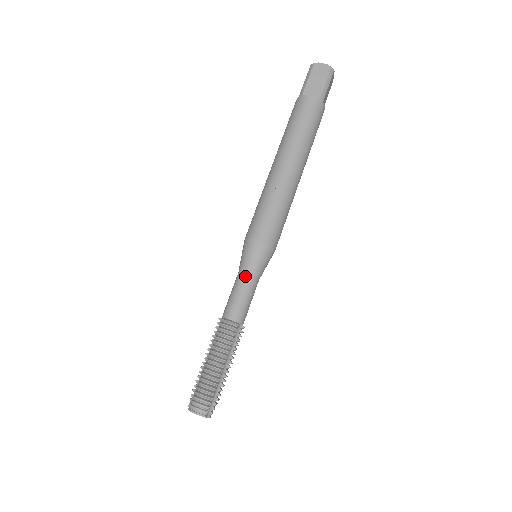
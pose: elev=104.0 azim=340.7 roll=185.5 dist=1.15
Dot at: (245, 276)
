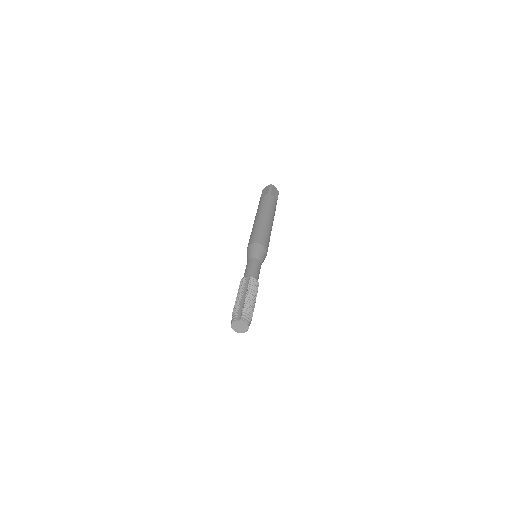
Dot at: (259, 261)
